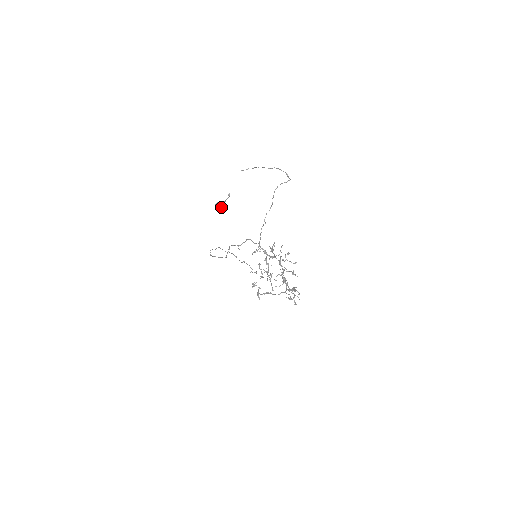
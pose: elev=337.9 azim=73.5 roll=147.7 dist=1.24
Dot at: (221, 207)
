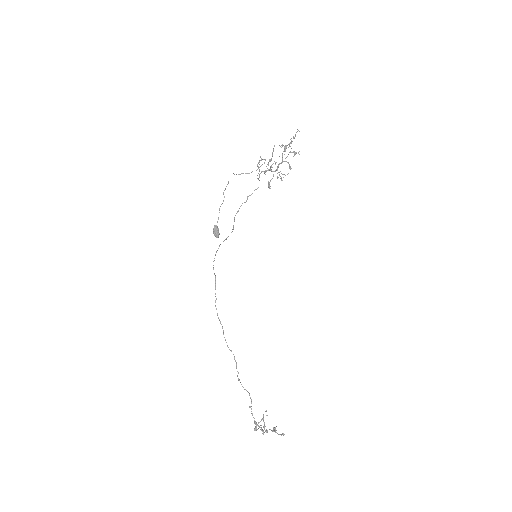
Dot at: (223, 193)
